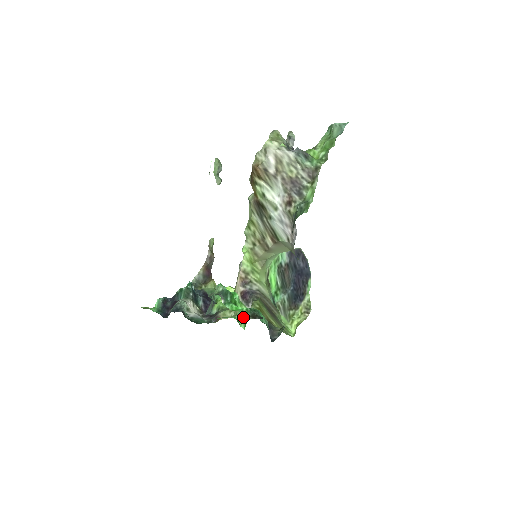
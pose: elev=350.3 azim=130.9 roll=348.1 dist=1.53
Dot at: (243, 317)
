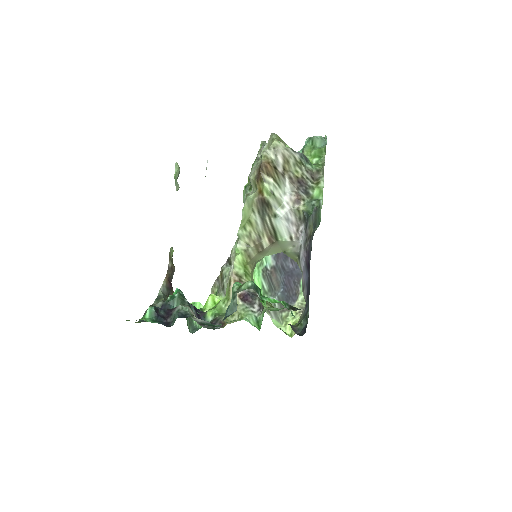
Dot at: (252, 319)
